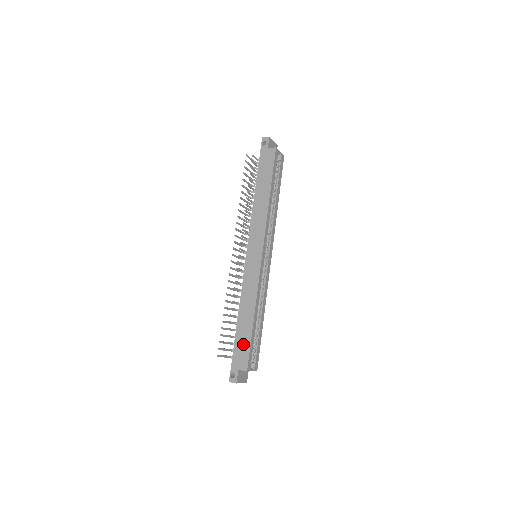
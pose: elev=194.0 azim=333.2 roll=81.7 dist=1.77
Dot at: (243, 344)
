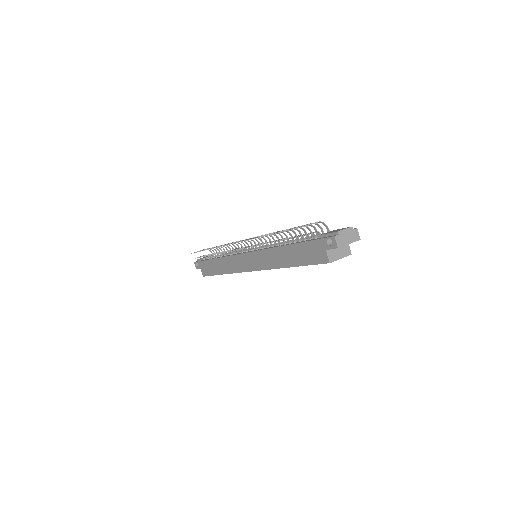
Dot at: (209, 269)
